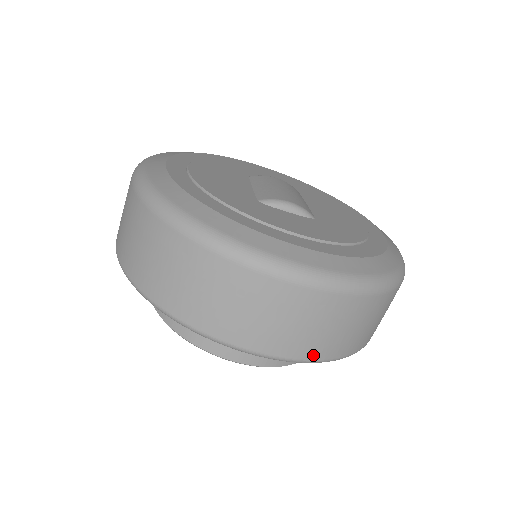
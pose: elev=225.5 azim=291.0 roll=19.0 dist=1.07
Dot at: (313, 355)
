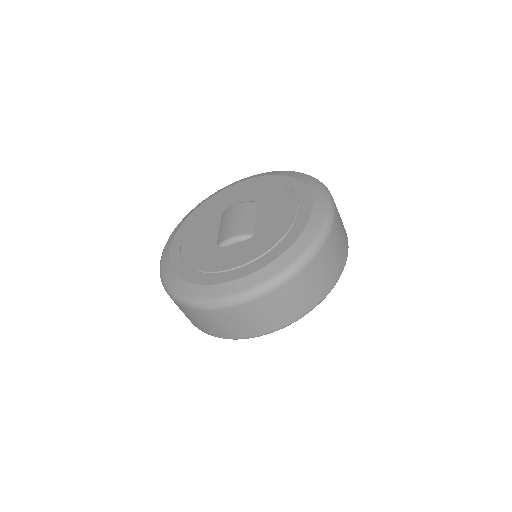
Dot at: (281, 325)
